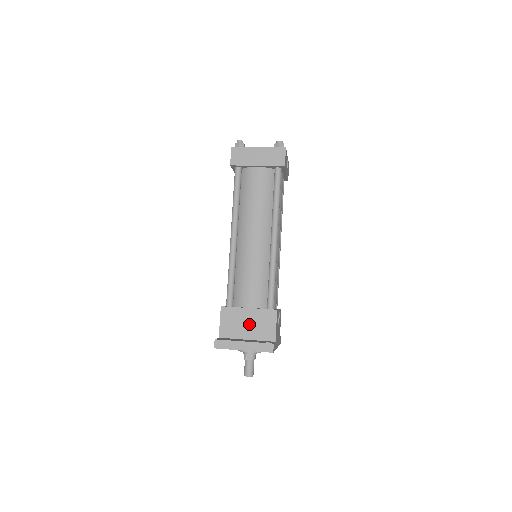
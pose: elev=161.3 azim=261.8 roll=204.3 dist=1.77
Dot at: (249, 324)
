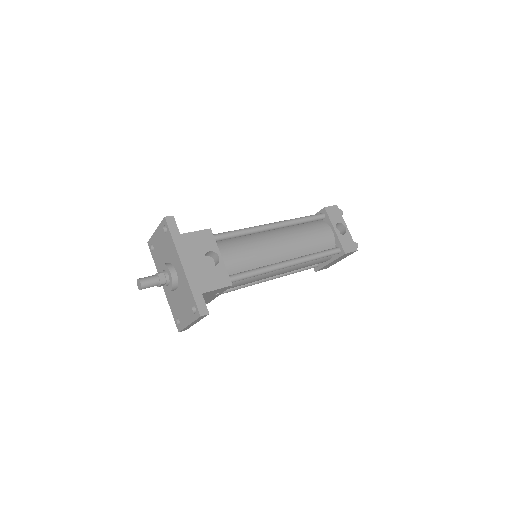
Dot at: occluded
